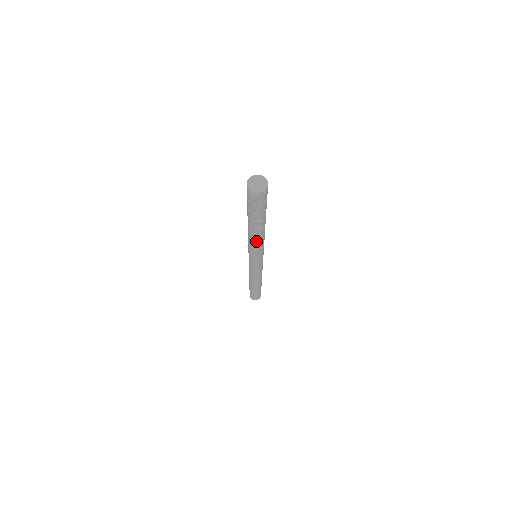
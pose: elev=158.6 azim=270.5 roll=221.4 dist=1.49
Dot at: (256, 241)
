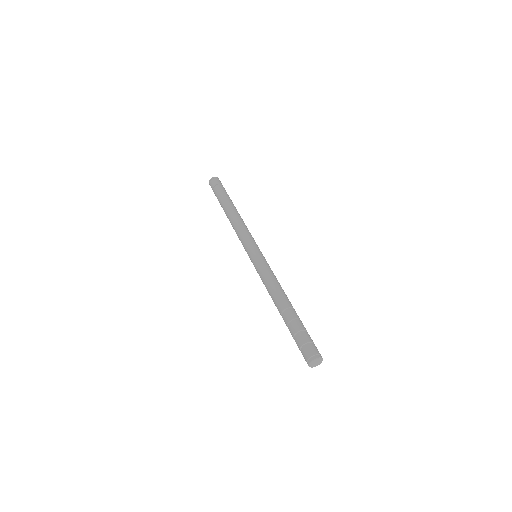
Dot at: occluded
